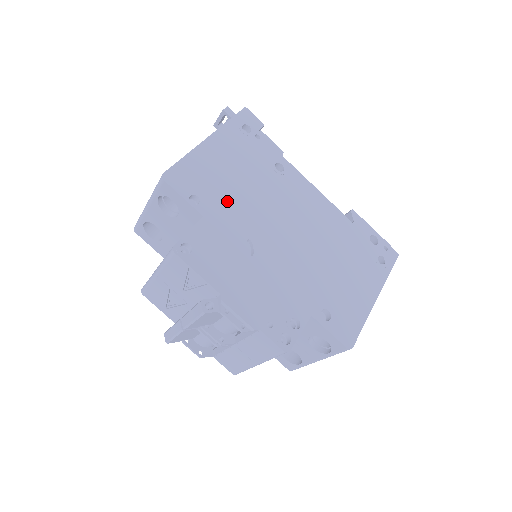
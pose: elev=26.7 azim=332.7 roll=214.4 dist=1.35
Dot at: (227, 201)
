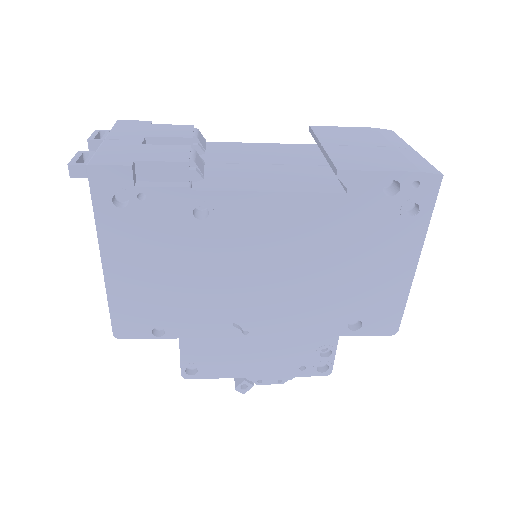
Dot at: (184, 308)
